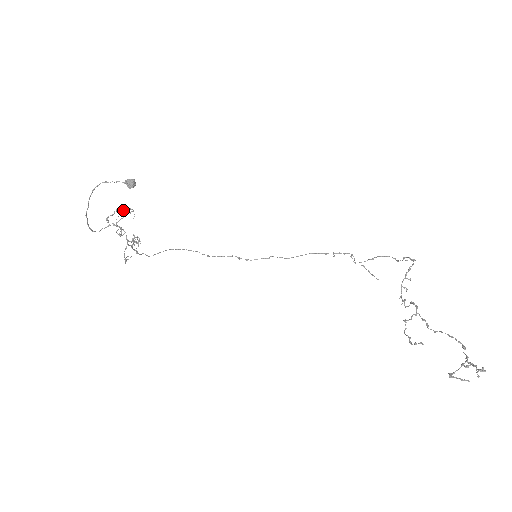
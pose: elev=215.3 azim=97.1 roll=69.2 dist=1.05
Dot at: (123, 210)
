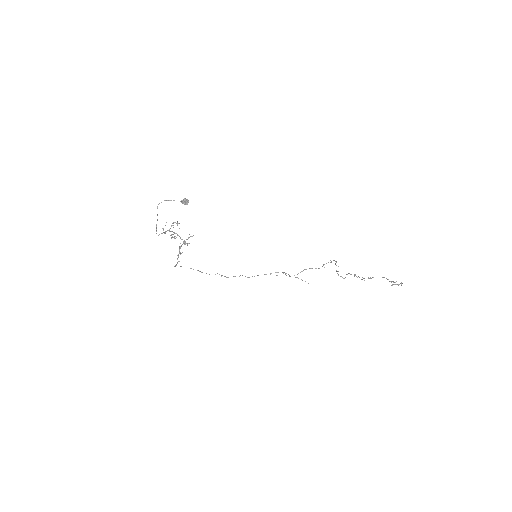
Dot at: (173, 222)
